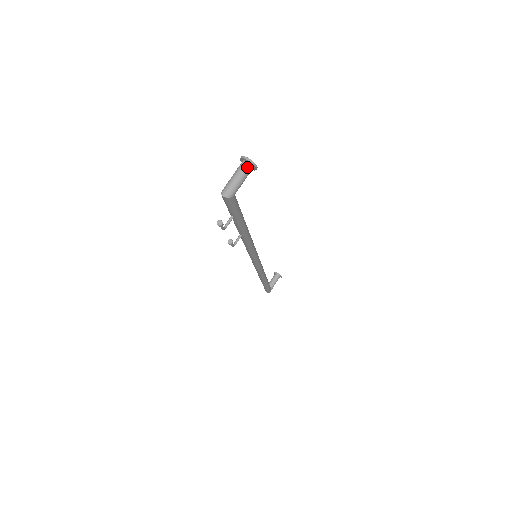
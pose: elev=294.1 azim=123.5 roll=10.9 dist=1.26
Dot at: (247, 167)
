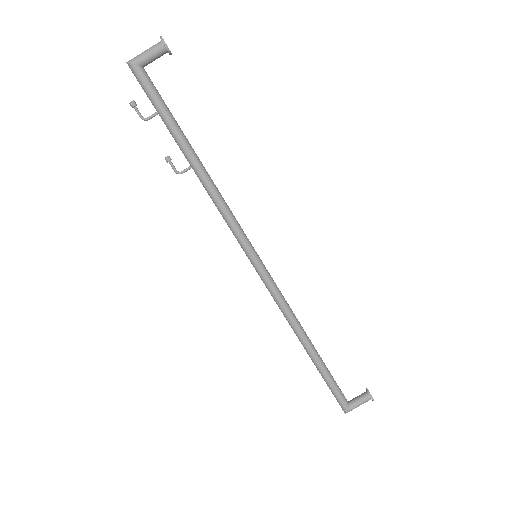
Dot at: (158, 43)
